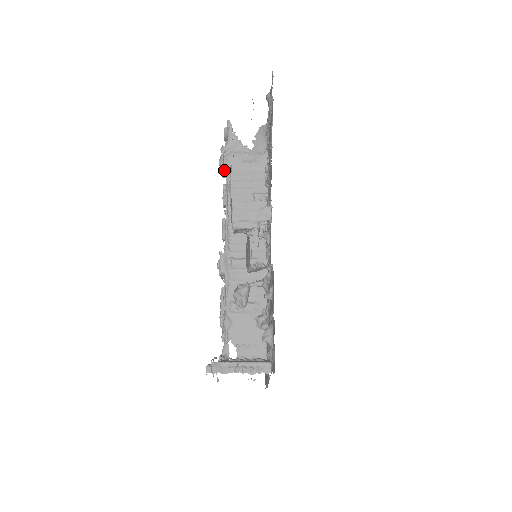
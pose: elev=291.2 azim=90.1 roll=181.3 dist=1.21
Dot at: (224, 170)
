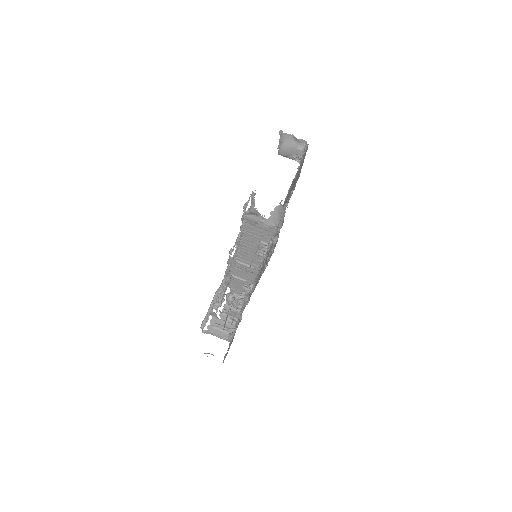
Dot at: (244, 218)
